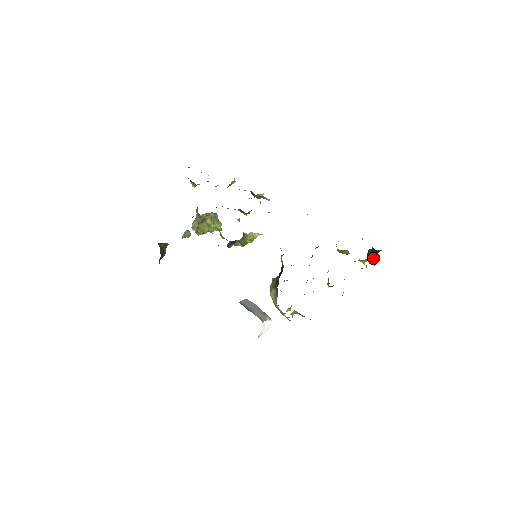
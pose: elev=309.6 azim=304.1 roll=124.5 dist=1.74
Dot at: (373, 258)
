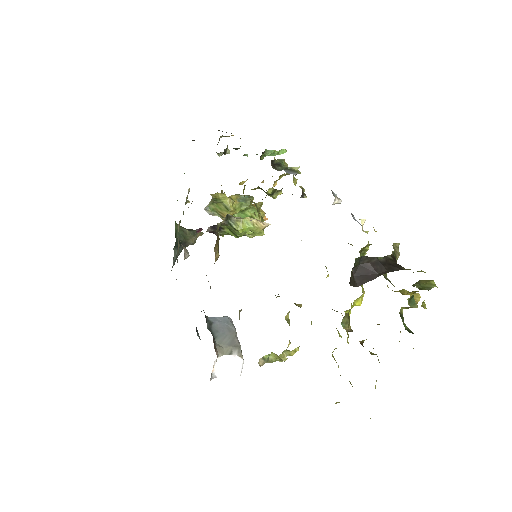
Dot at: (373, 277)
